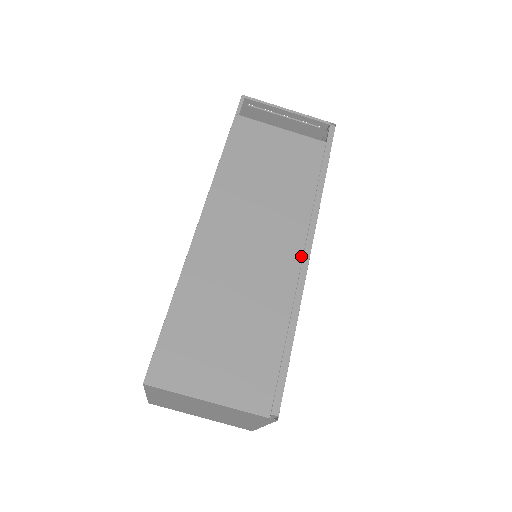
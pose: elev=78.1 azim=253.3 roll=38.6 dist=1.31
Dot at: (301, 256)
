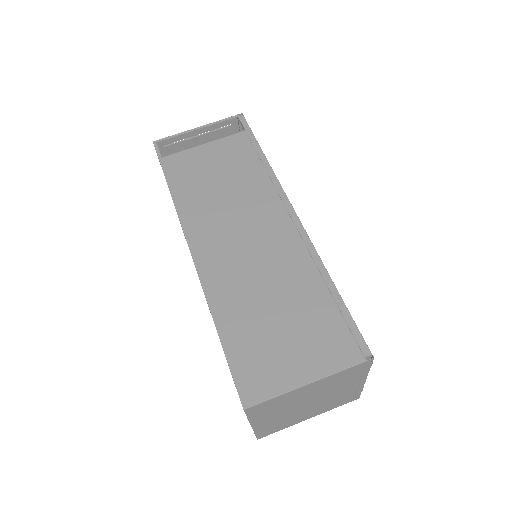
Dot at: (292, 224)
